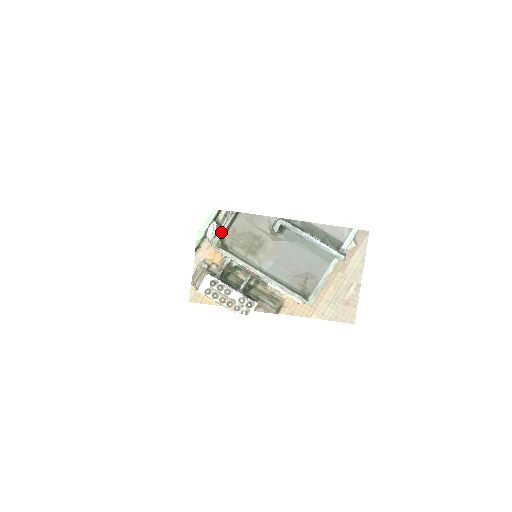
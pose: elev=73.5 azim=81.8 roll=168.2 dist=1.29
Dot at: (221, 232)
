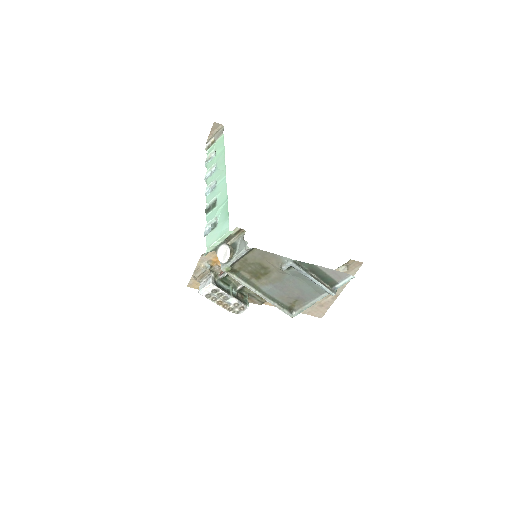
Dot at: (233, 261)
